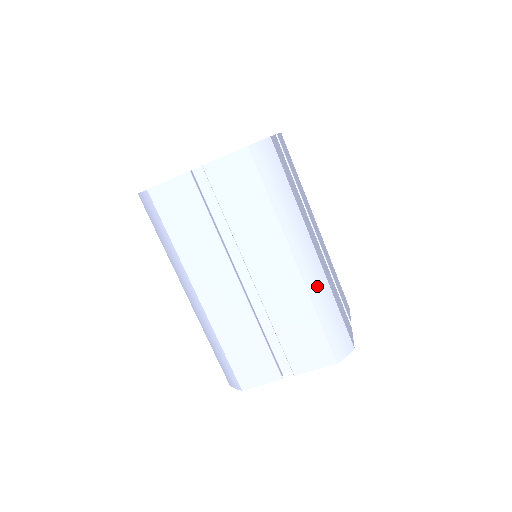
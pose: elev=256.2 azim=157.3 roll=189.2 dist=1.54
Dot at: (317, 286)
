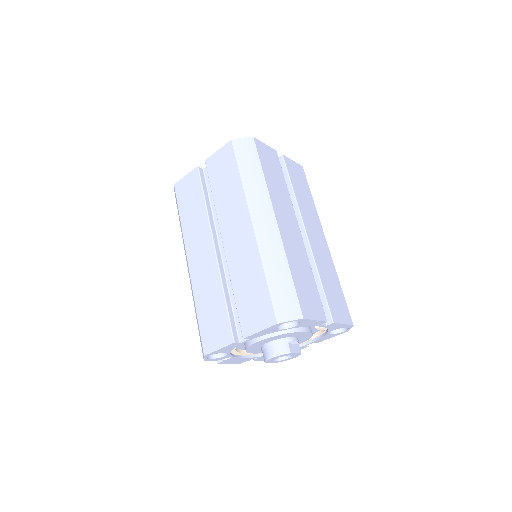
Dot at: occluded
